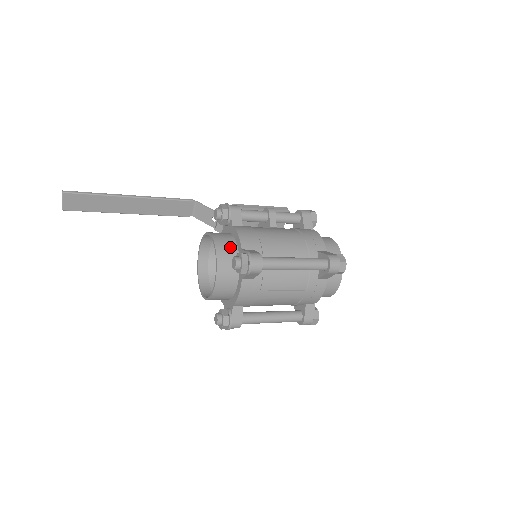
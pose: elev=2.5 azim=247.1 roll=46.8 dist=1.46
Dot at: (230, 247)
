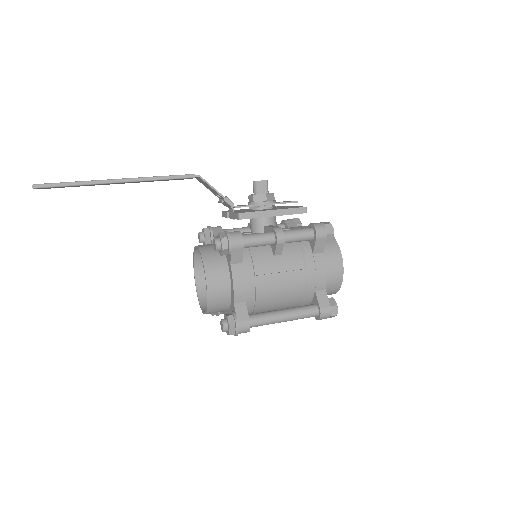
Dot at: (223, 293)
